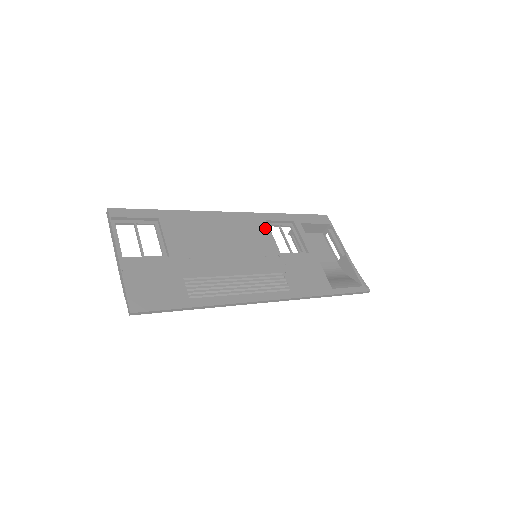
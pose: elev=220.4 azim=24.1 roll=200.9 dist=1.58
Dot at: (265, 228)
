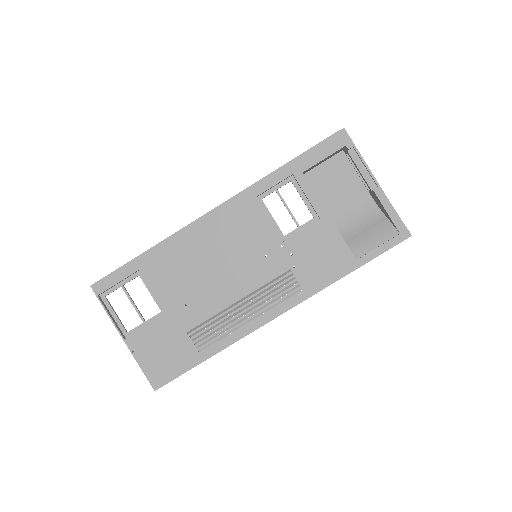
Dot at: (257, 211)
